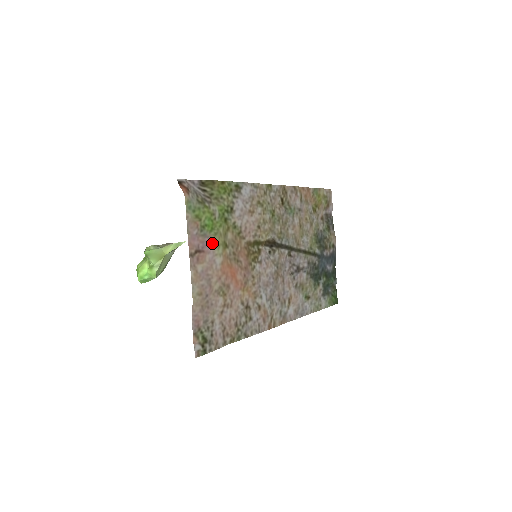
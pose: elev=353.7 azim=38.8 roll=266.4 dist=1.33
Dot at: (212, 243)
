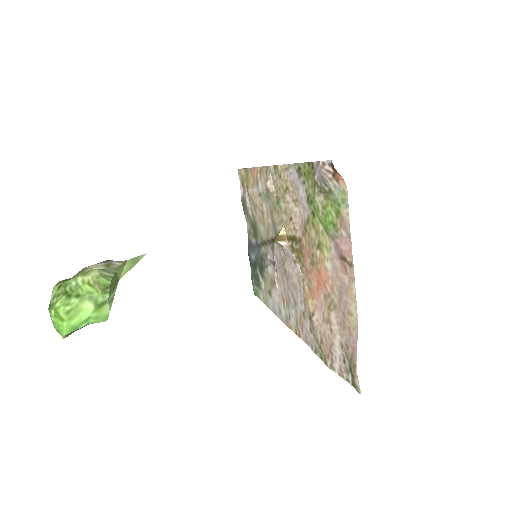
Dot at: (332, 245)
